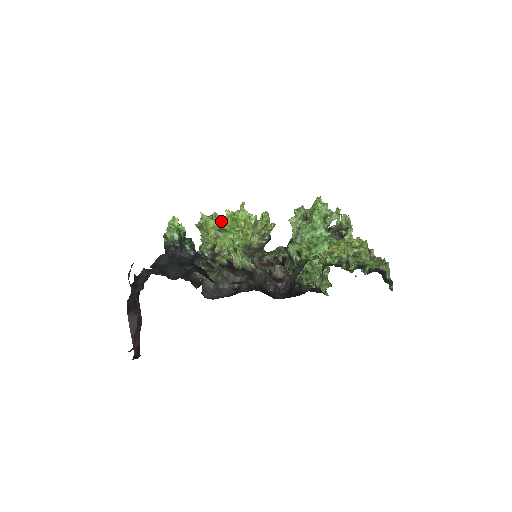
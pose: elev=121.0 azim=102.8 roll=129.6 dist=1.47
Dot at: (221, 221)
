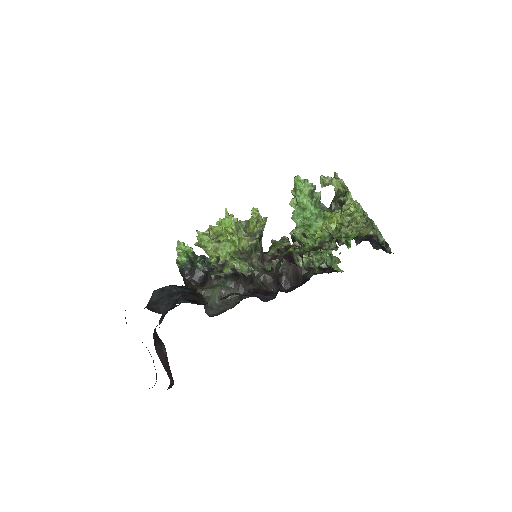
Dot at: (217, 232)
